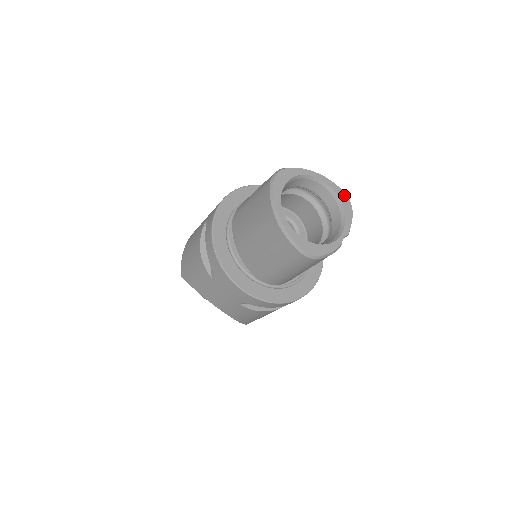
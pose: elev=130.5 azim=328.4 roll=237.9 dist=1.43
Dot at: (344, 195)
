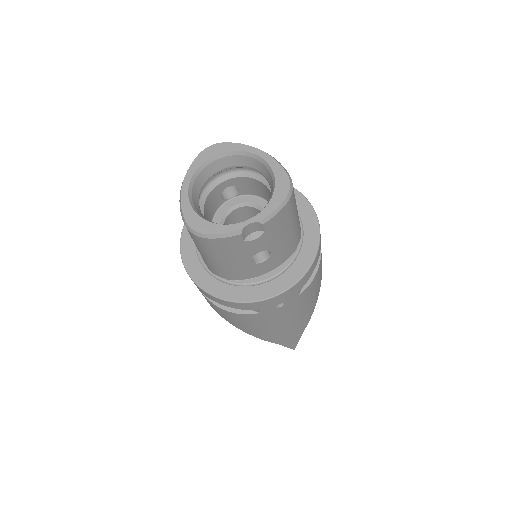
Dot at: (286, 179)
